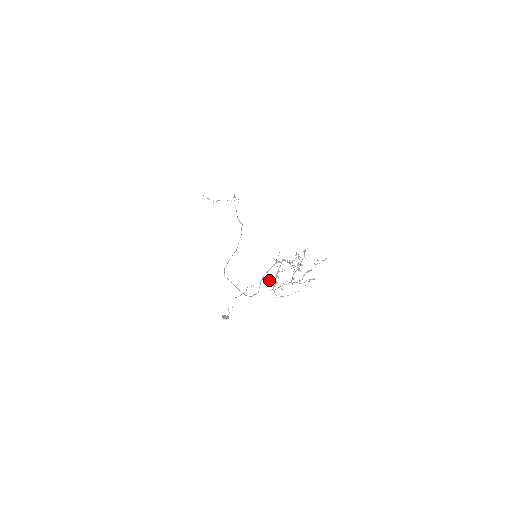
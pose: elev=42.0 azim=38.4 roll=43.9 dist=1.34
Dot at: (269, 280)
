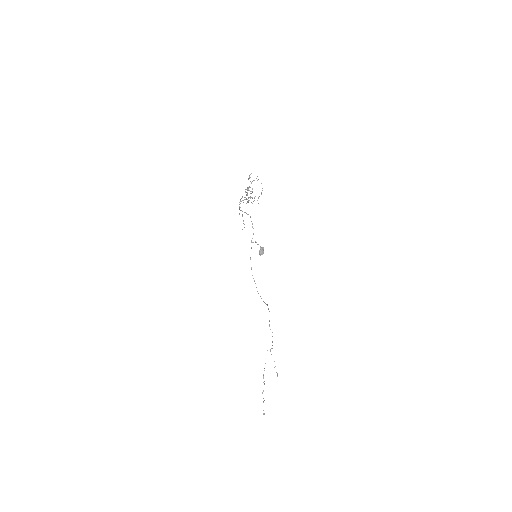
Dot at: occluded
